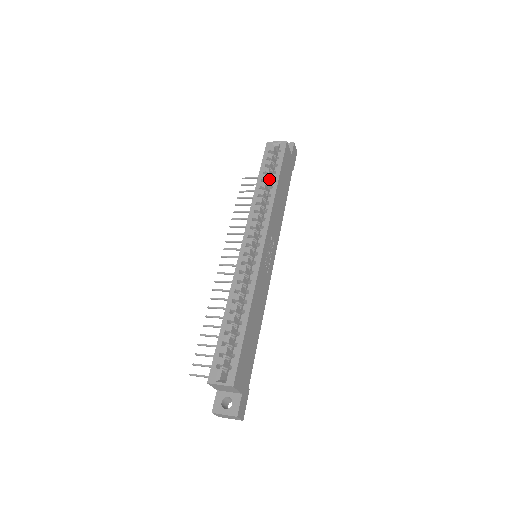
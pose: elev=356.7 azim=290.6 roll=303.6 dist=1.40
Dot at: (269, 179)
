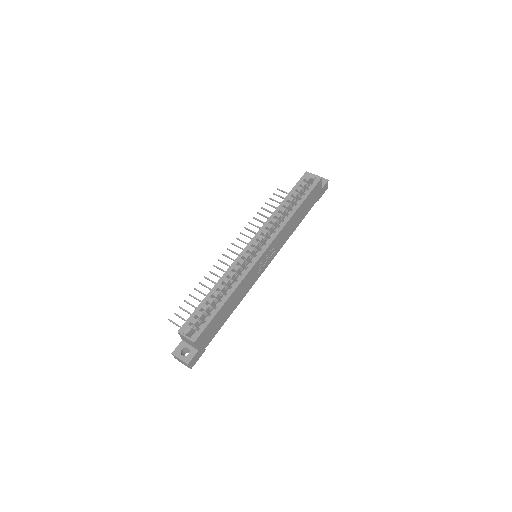
Dot at: occluded
